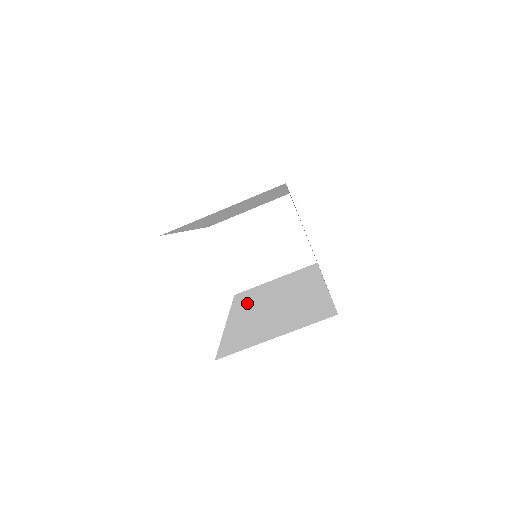
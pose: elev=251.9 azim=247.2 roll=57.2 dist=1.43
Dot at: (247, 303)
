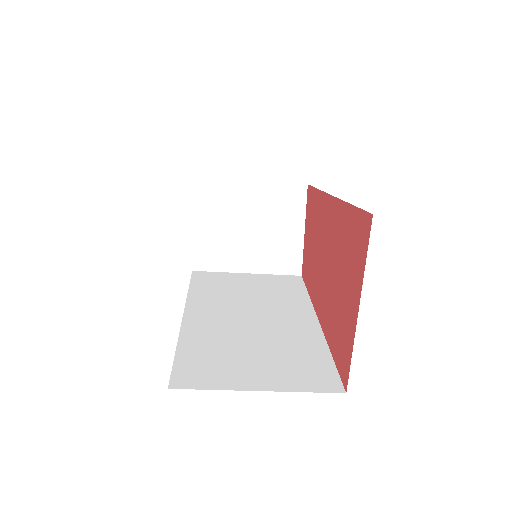
Dot at: (211, 297)
